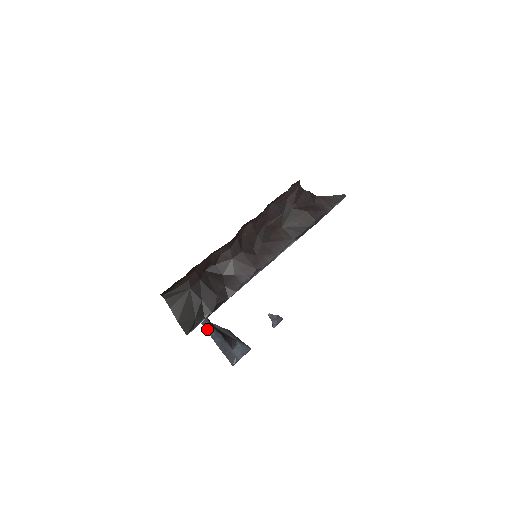
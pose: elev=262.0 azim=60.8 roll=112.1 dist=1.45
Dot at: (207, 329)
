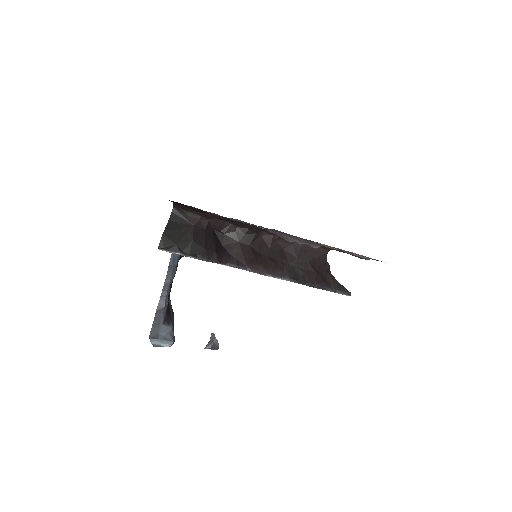
Dot at: (165, 286)
